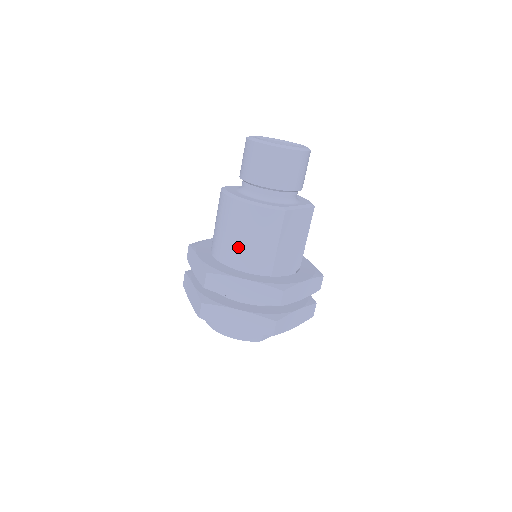
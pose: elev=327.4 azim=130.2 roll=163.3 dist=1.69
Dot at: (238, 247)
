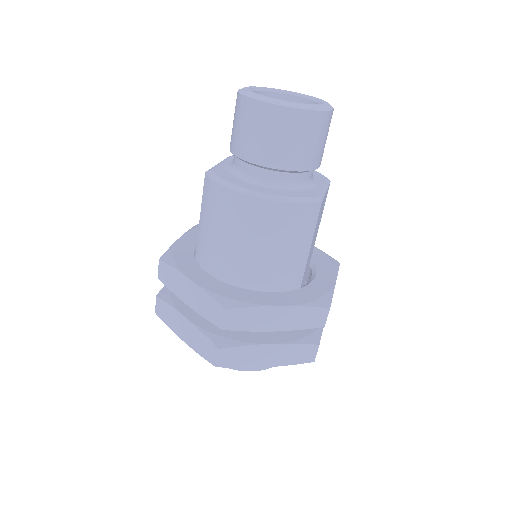
Dot at: (258, 261)
